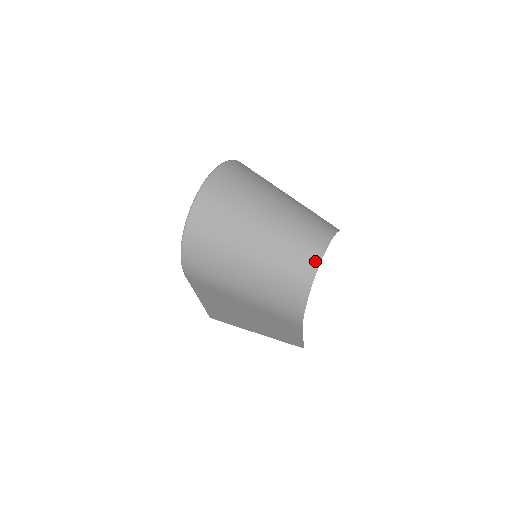
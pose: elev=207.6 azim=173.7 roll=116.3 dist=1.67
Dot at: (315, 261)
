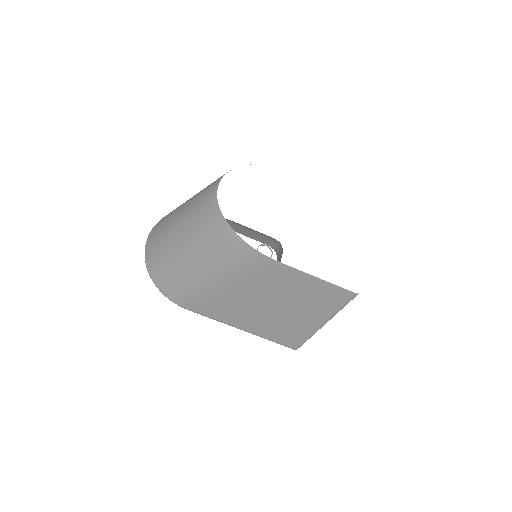
Dot at: (213, 197)
